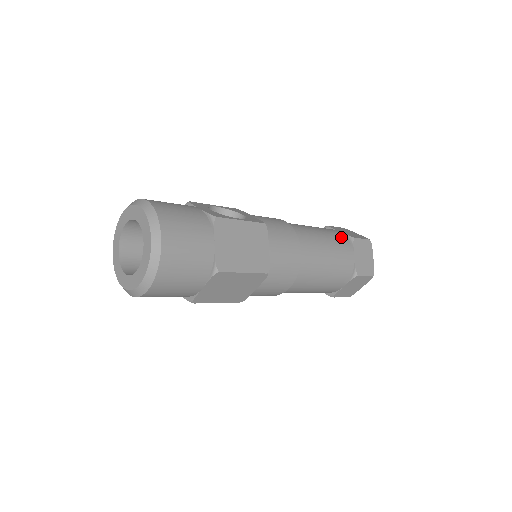
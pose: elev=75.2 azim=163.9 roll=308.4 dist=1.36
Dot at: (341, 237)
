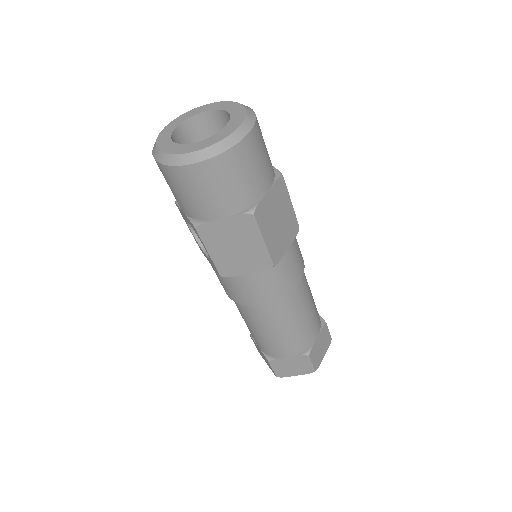
Dot at: occluded
